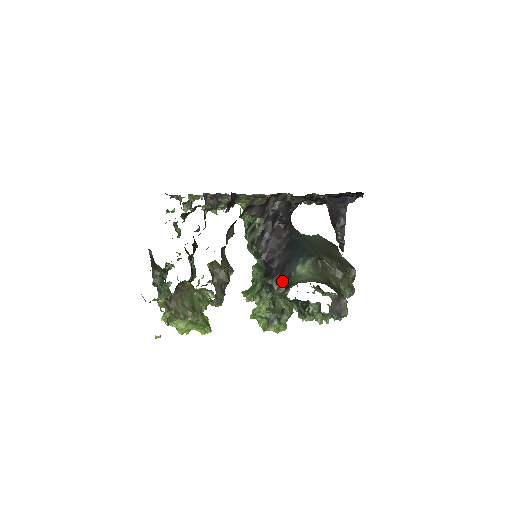
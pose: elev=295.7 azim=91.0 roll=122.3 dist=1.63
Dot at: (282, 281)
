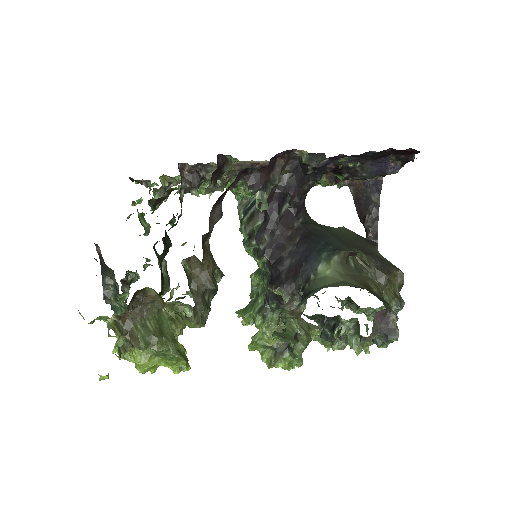
Dot at: (296, 289)
